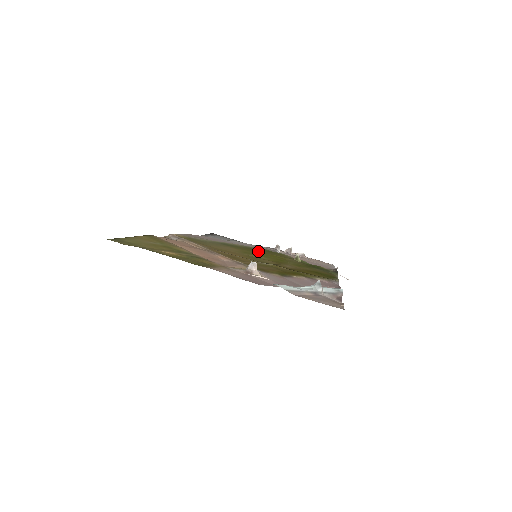
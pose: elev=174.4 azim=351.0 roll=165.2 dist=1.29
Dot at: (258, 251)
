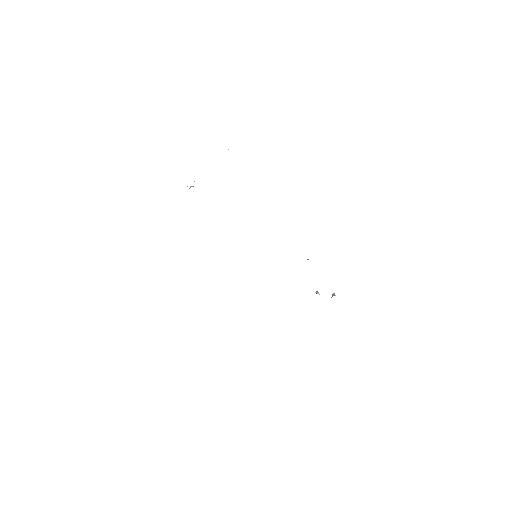
Dot at: occluded
